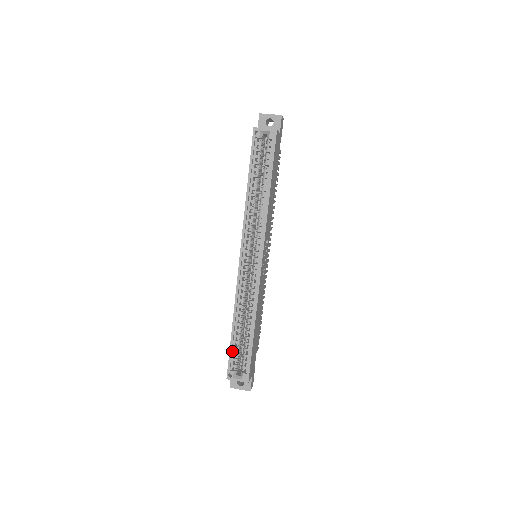
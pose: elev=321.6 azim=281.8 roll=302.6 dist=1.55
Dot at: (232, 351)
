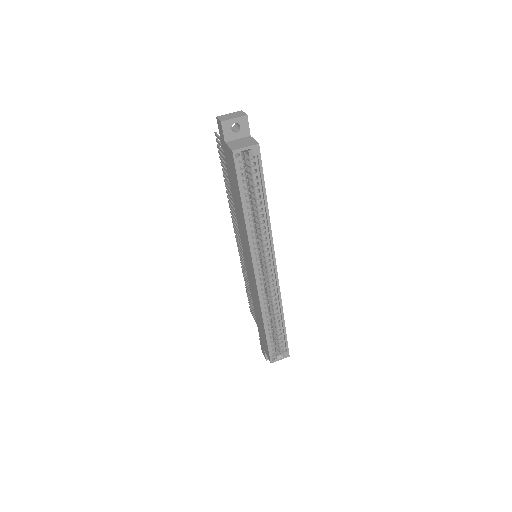
Dot at: (268, 343)
